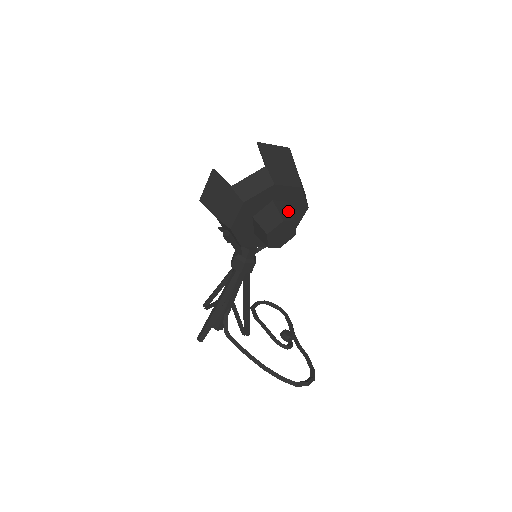
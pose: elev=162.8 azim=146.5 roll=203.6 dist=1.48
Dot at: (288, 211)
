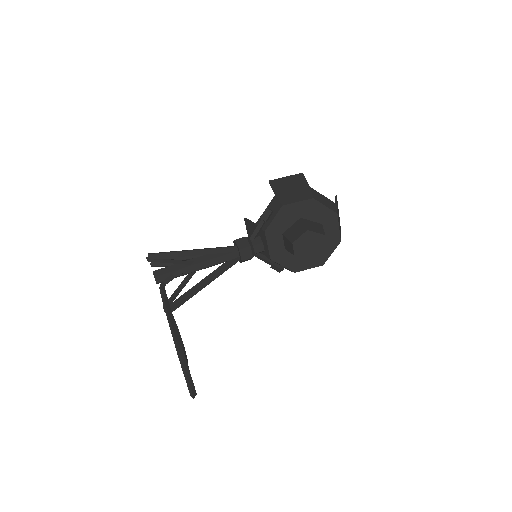
Dot at: occluded
